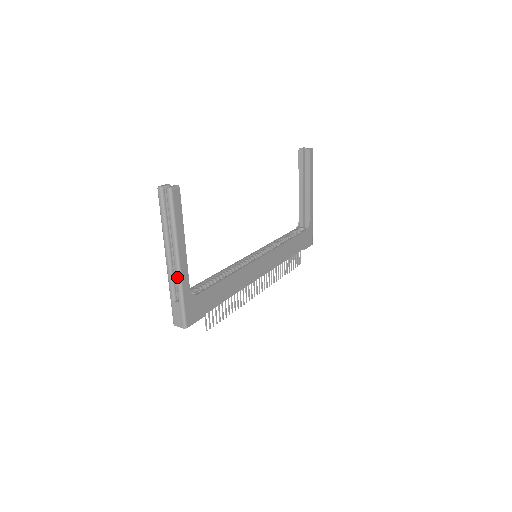
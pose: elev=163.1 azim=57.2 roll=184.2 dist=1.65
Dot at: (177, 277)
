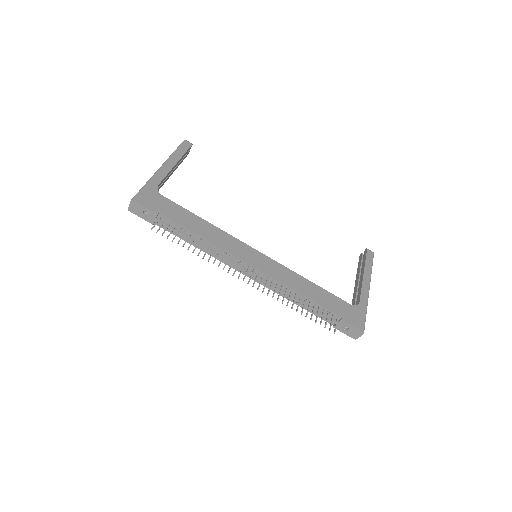
Dot at: (154, 174)
